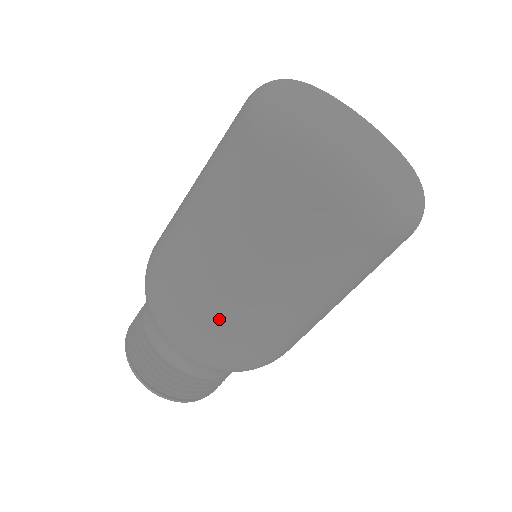
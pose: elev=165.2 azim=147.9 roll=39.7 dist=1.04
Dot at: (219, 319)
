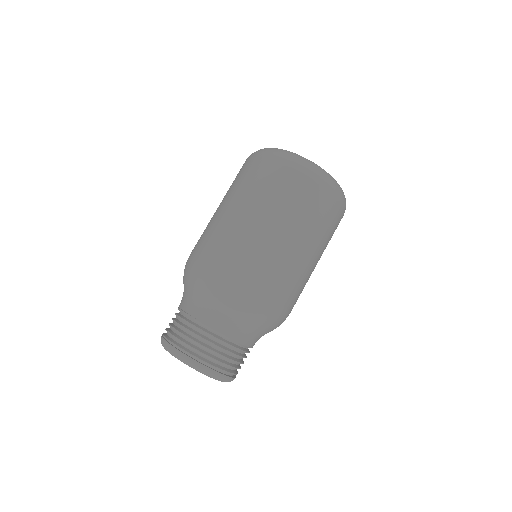
Dot at: (279, 275)
